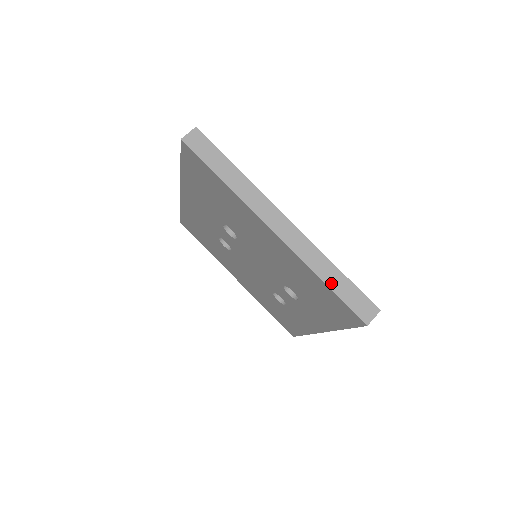
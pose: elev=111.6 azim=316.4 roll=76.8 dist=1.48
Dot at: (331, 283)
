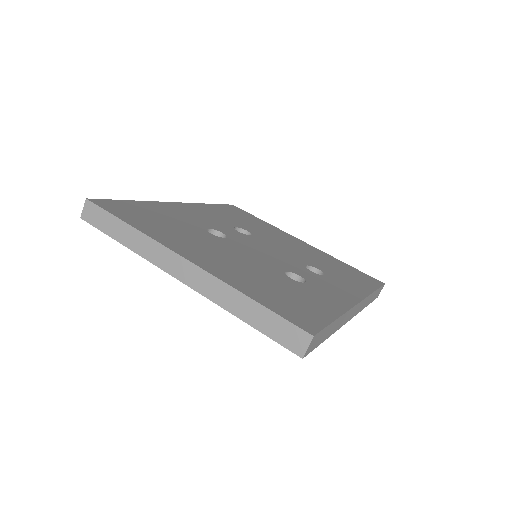
Dot at: (249, 319)
